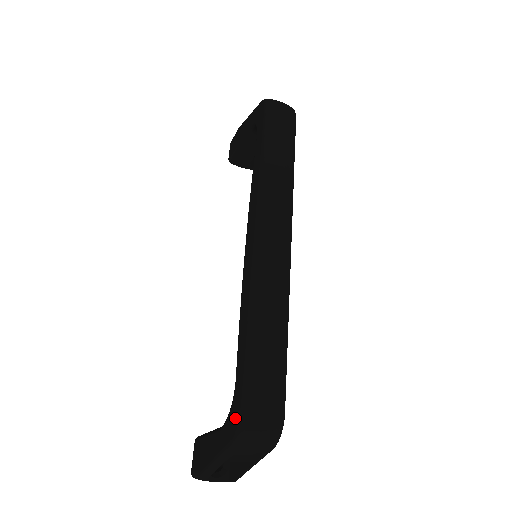
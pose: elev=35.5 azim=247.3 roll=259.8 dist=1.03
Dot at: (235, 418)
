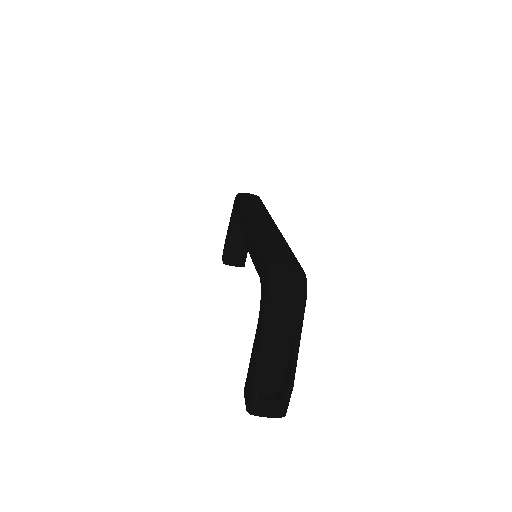
Dot at: (265, 280)
